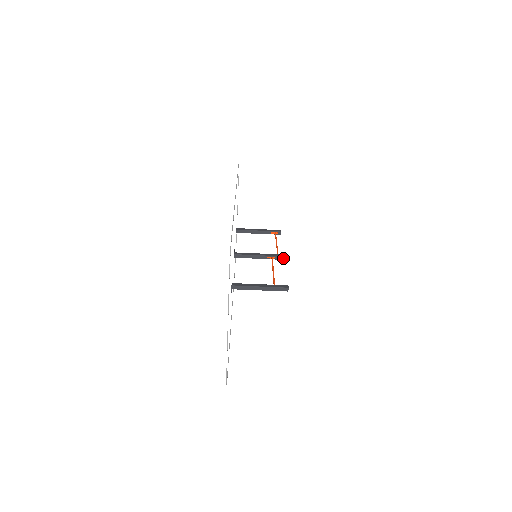
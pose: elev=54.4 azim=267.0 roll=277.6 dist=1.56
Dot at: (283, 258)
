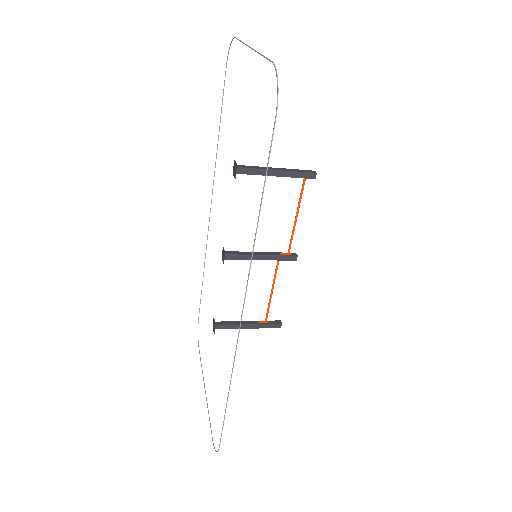
Dot at: (294, 259)
